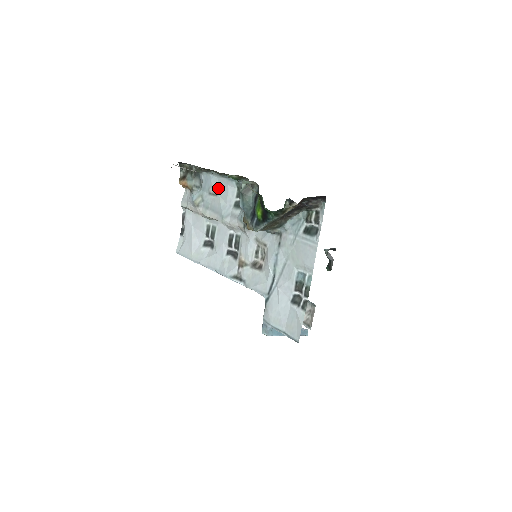
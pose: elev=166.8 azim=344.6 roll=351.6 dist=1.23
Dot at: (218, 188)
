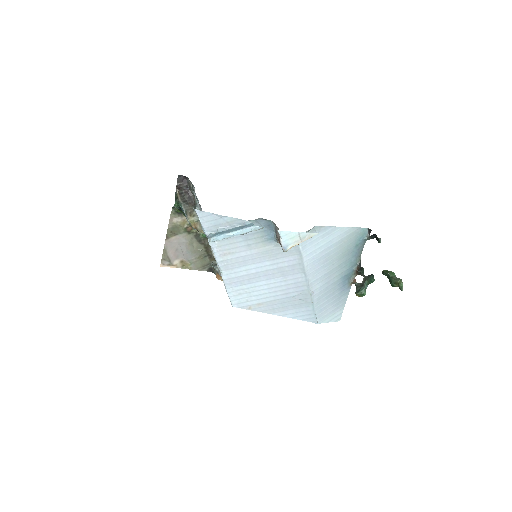
Dot at: occluded
